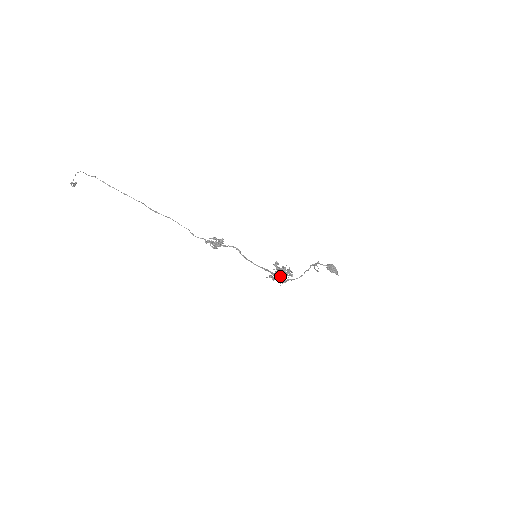
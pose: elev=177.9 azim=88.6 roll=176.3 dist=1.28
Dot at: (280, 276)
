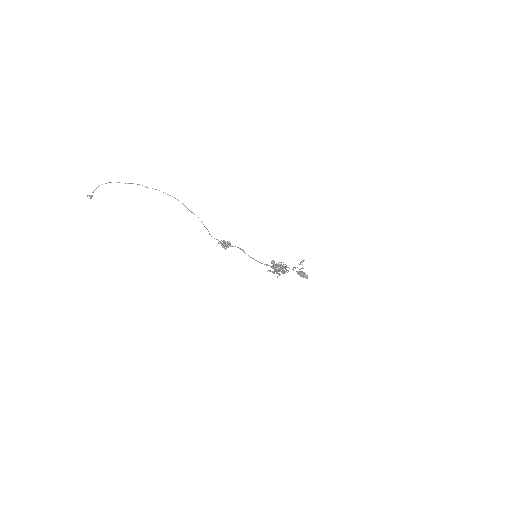
Dot at: (280, 269)
